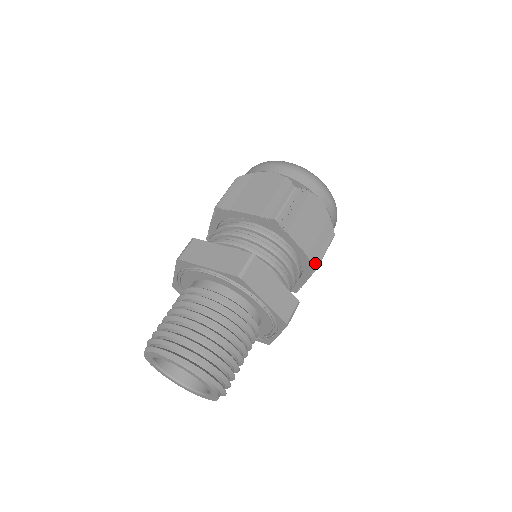
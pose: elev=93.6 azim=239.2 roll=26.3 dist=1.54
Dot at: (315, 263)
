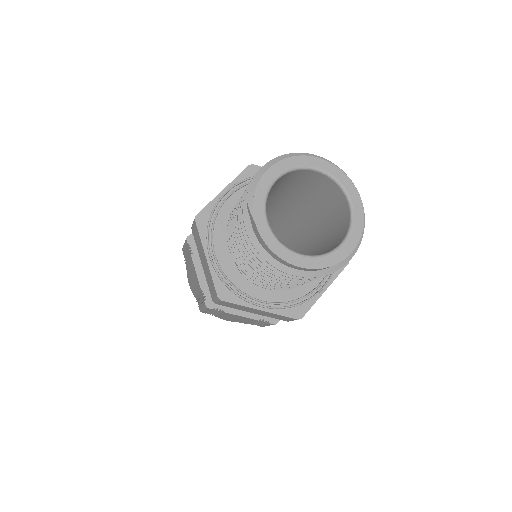
Dot at: occluded
